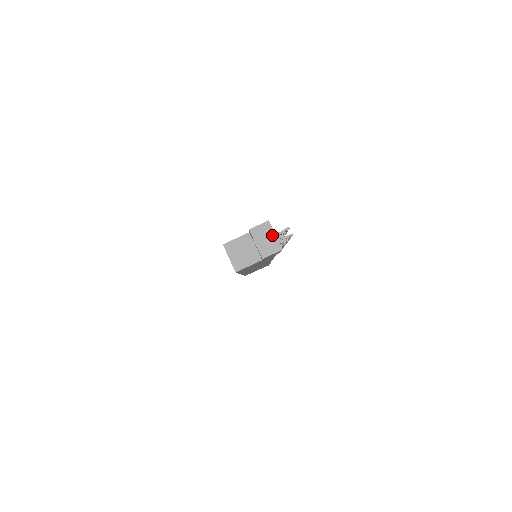
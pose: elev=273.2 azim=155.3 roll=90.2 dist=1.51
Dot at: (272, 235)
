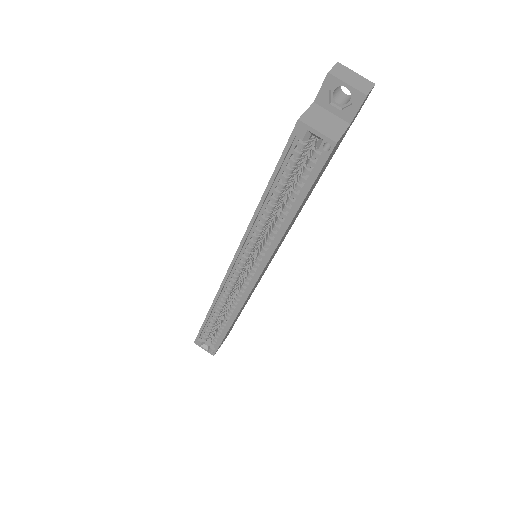
Dot at: (354, 73)
